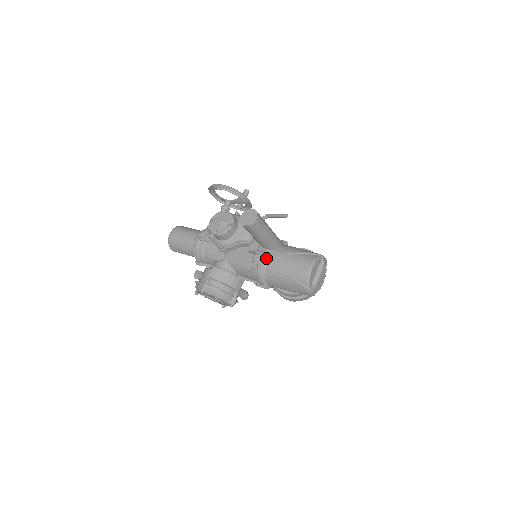
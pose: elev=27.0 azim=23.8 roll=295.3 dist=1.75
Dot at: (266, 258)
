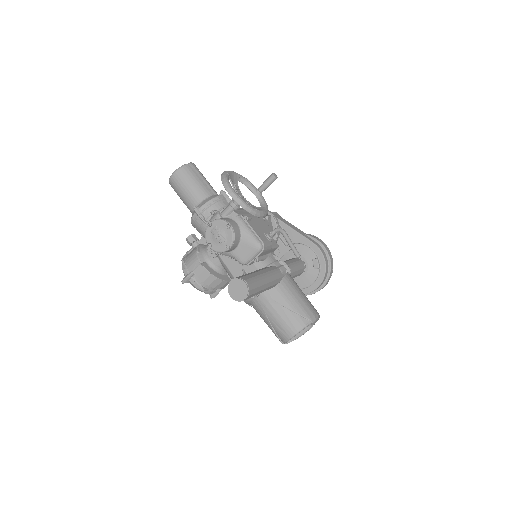
Dot at: (255, 295)
